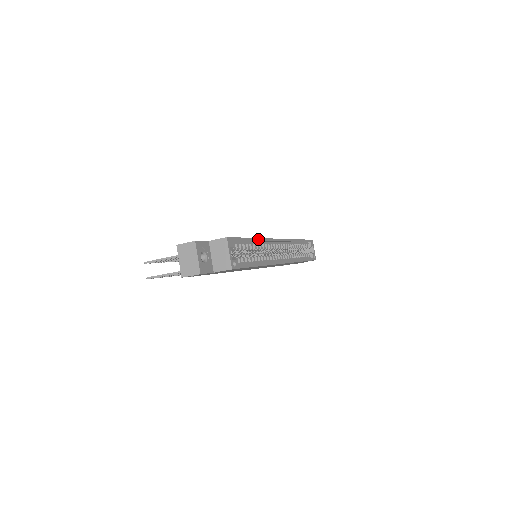
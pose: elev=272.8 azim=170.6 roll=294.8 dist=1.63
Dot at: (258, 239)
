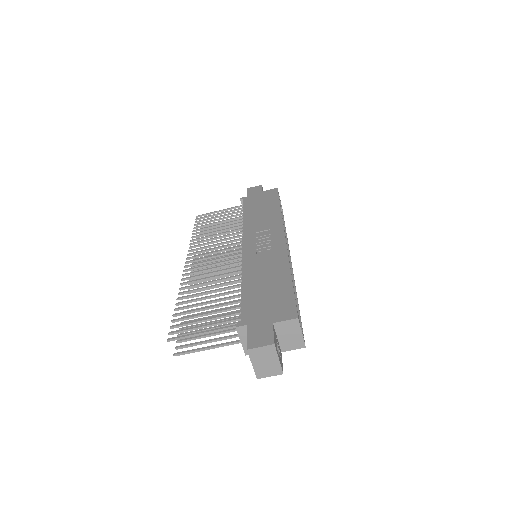
Dot at: (290, 270)
